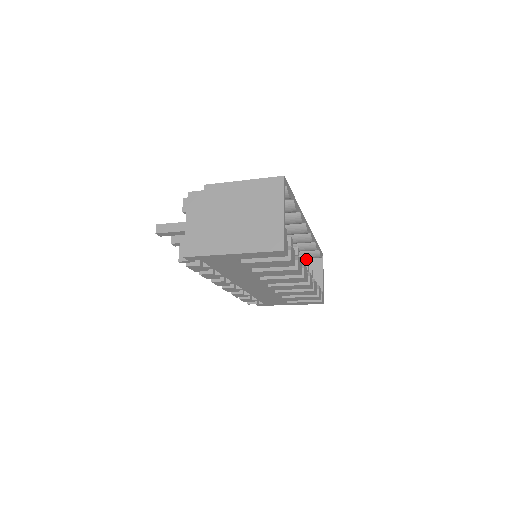
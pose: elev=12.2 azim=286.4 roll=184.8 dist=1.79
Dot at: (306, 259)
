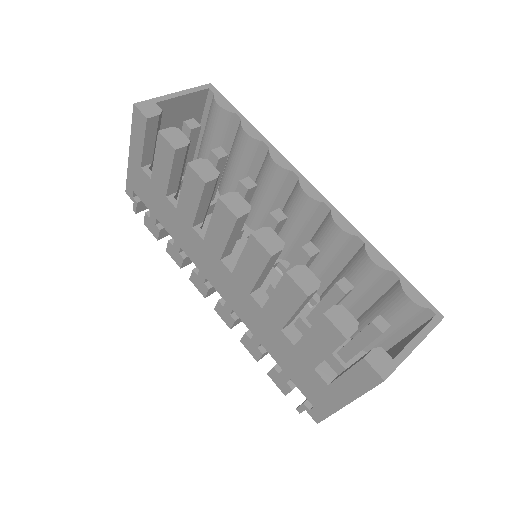
Dot at: (413, 332)
